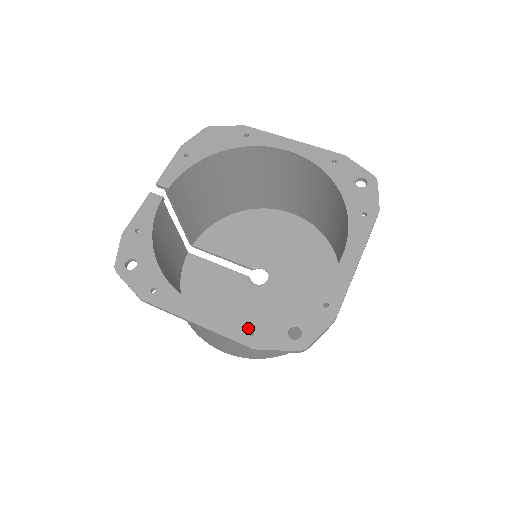
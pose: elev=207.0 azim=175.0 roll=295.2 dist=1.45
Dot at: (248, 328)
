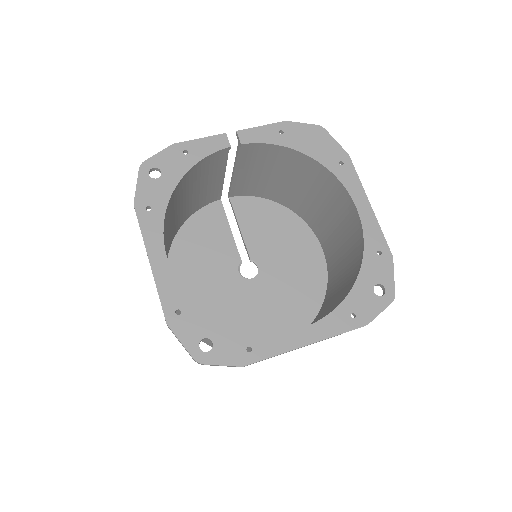
Dot at: (180, 306)
